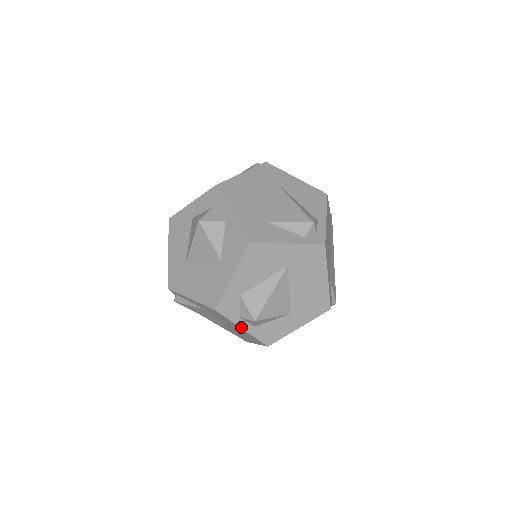
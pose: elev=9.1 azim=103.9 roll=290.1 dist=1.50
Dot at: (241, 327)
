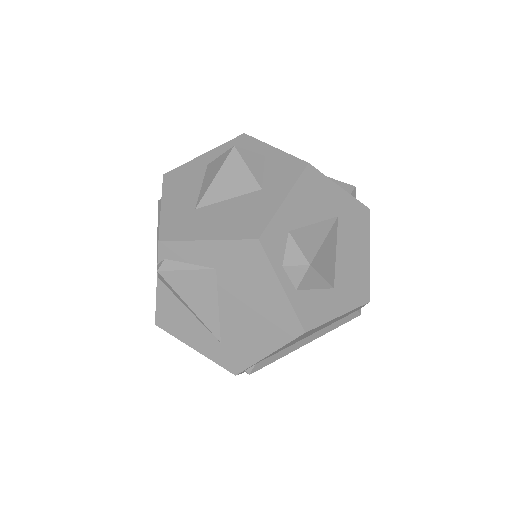
Dot at: (281, 283)
